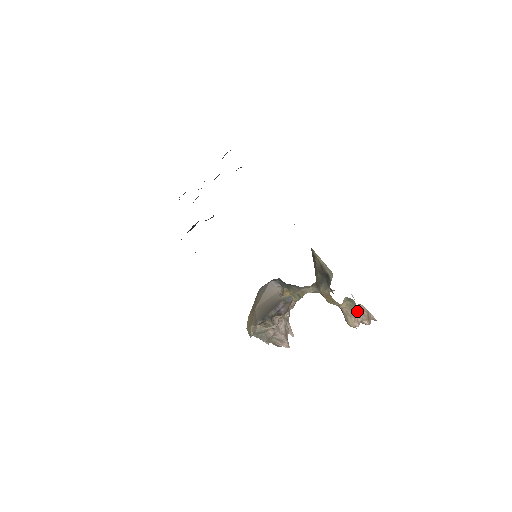
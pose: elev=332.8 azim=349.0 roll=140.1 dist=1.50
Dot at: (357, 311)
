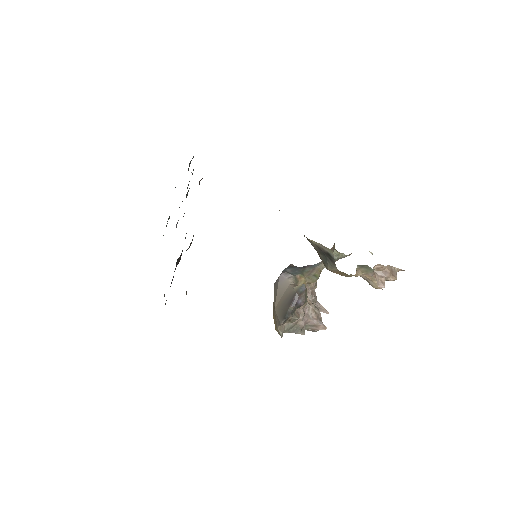
Dot at: (377, 272)
